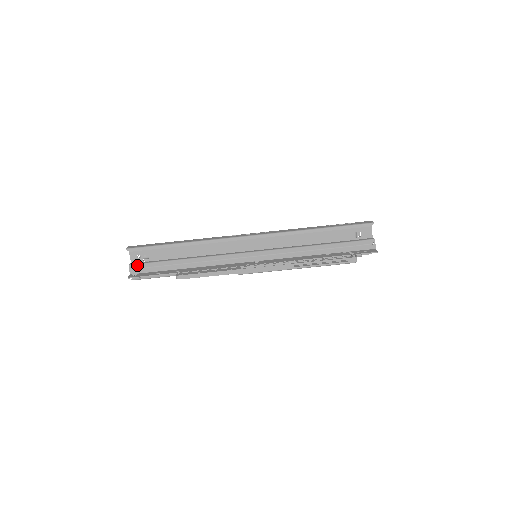
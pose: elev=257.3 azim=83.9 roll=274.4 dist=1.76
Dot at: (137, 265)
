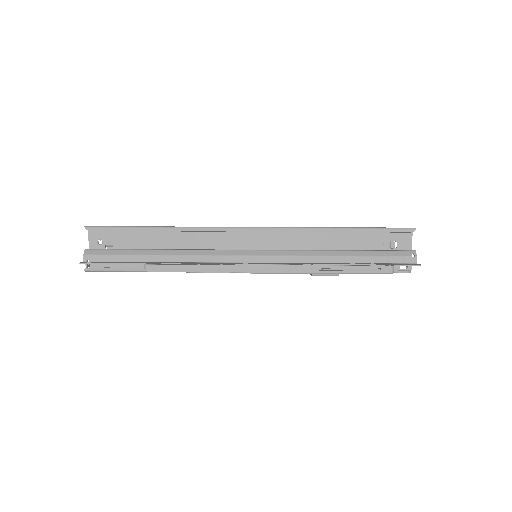
Dot at: (95, 250)
